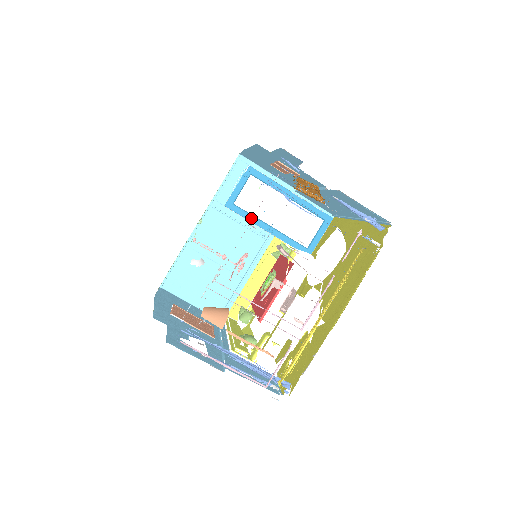
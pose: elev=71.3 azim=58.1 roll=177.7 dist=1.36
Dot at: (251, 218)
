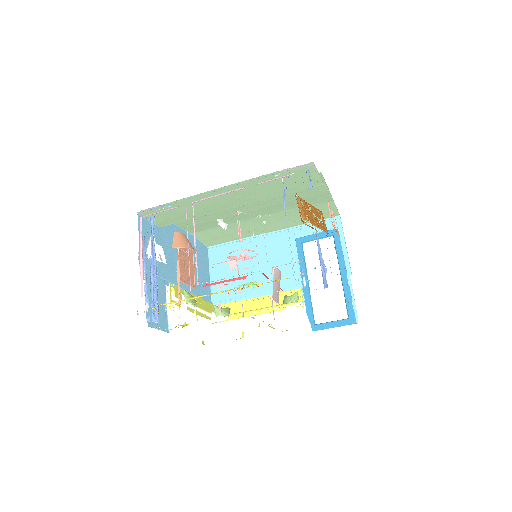
Dot at: (302, 263)
